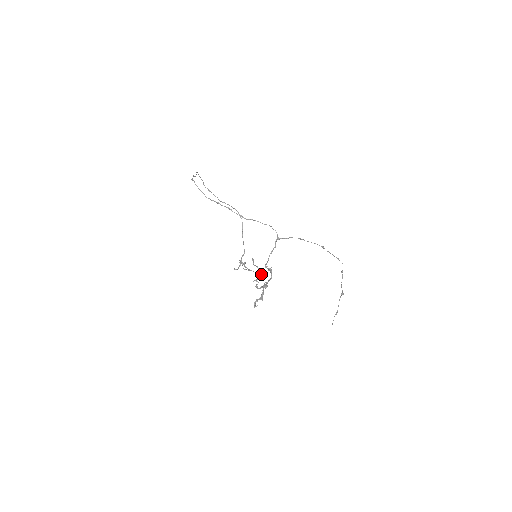
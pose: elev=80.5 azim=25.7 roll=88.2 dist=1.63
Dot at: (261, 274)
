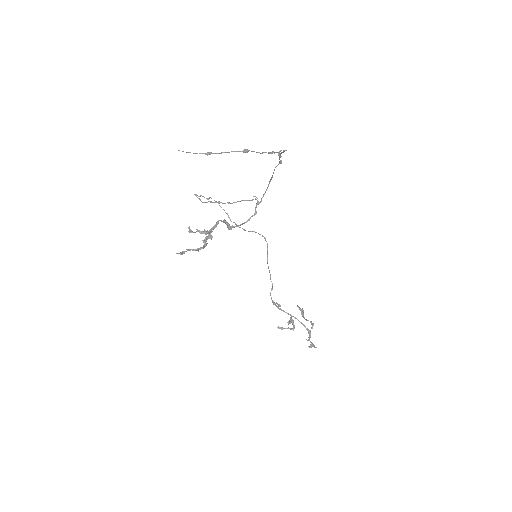
Dot at: (311, 327)
